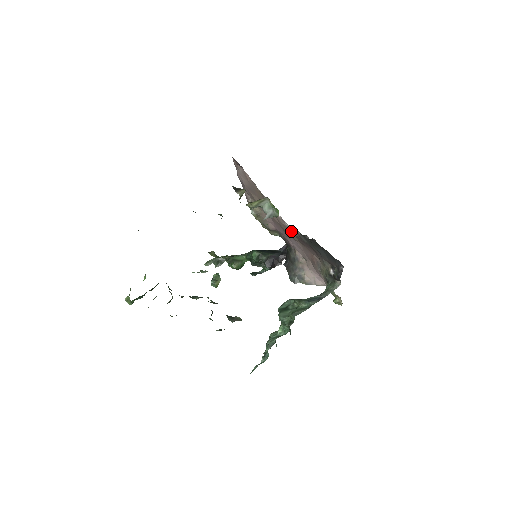
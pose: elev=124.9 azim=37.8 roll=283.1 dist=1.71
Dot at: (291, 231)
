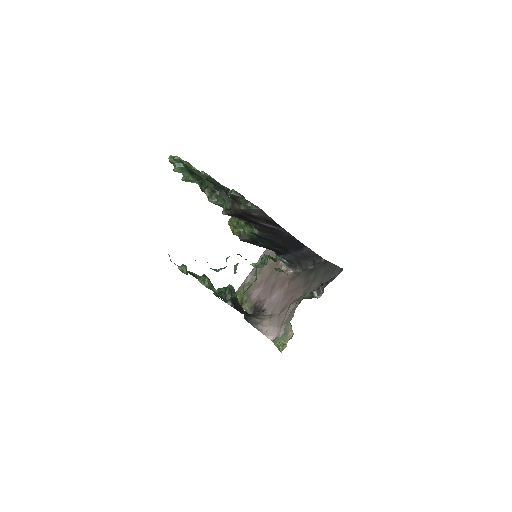
Dot at: (289, 276)
